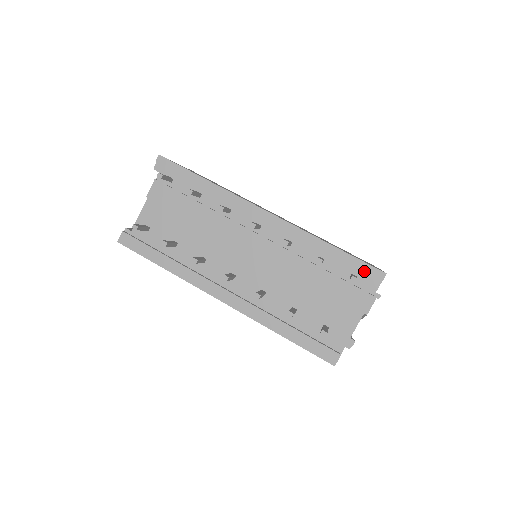
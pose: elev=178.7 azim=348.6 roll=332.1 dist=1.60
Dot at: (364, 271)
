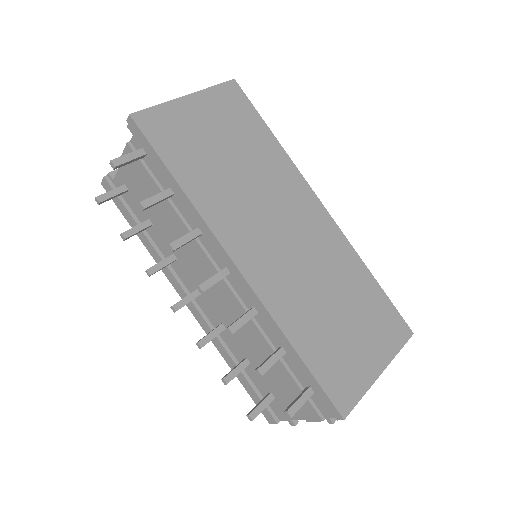
Dot at: (323, 395)
